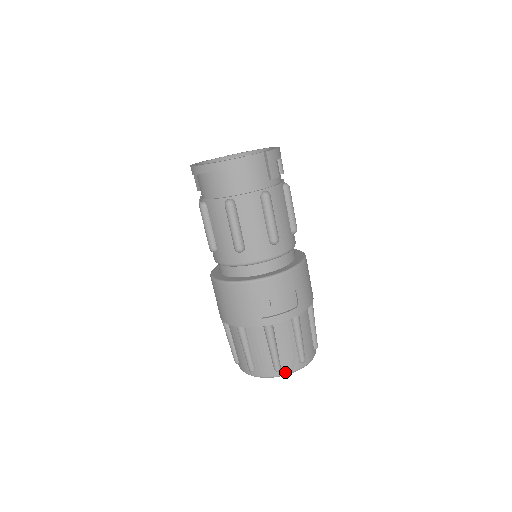
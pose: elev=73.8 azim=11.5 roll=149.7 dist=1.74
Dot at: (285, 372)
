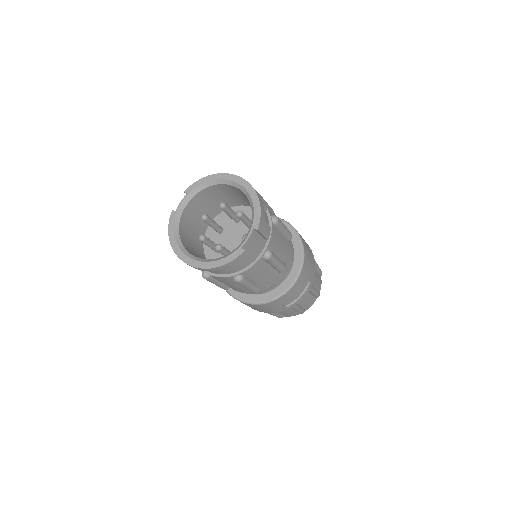
Dot at: occluded
